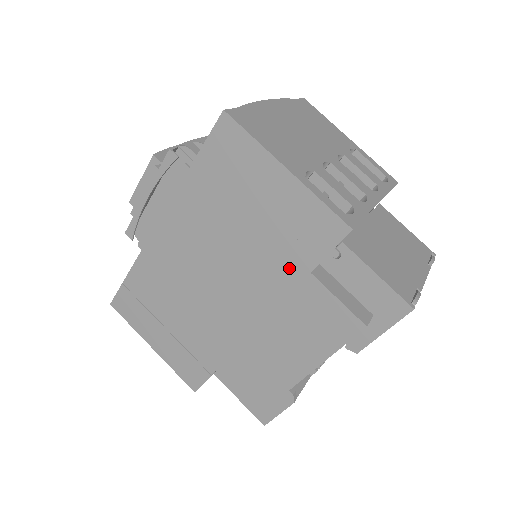
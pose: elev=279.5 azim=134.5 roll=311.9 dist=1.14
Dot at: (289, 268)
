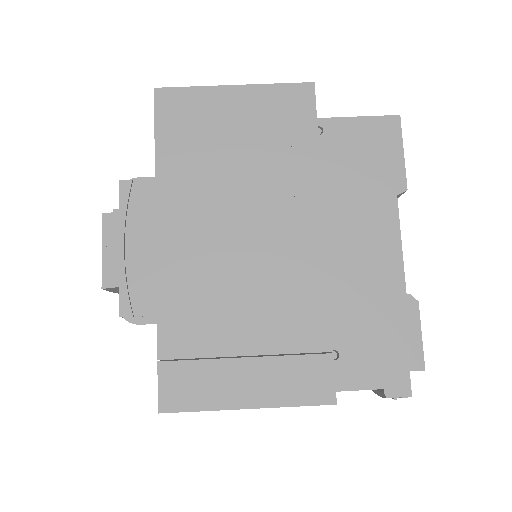
Dot at: (301, 154)
